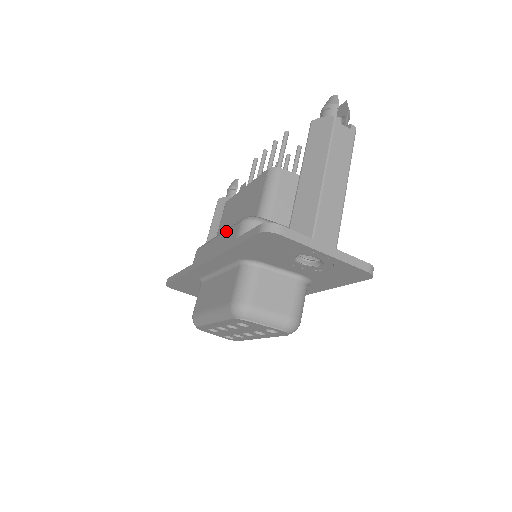
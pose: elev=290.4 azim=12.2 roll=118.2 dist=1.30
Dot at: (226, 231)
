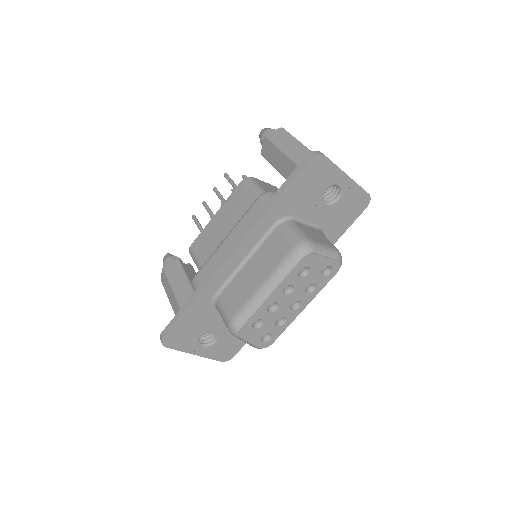
Dot at: (240, 221)
